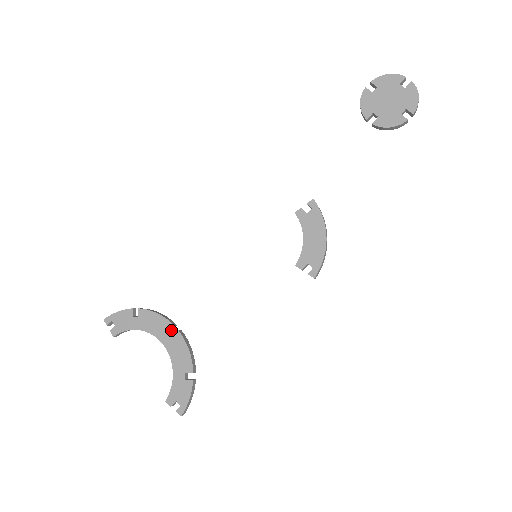
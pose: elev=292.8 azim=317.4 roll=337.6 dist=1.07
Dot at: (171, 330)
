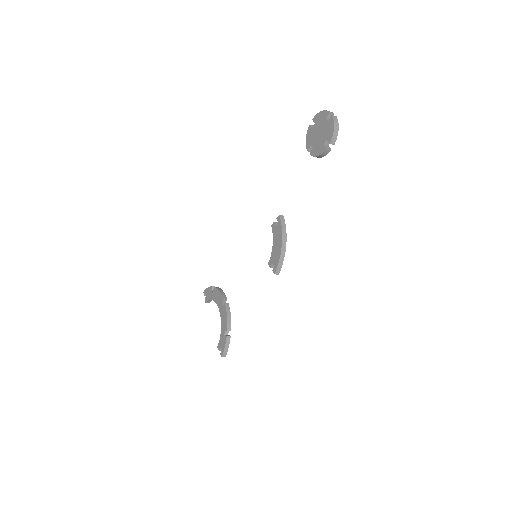
Dot at: (224, 302)
